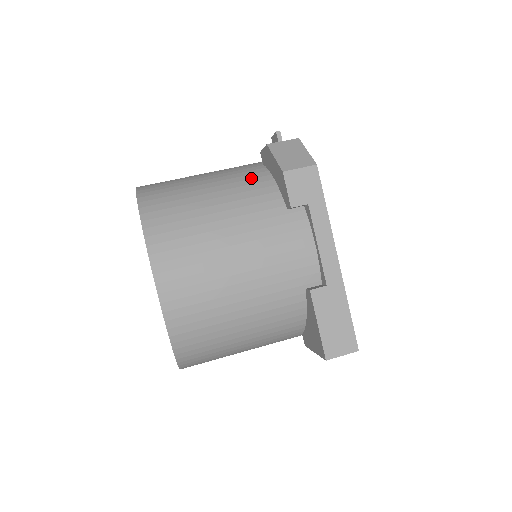
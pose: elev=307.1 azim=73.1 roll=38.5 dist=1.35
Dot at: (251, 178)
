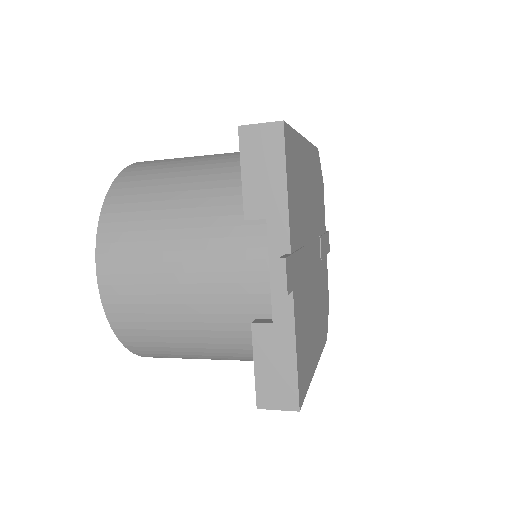
Dot at: occluded
